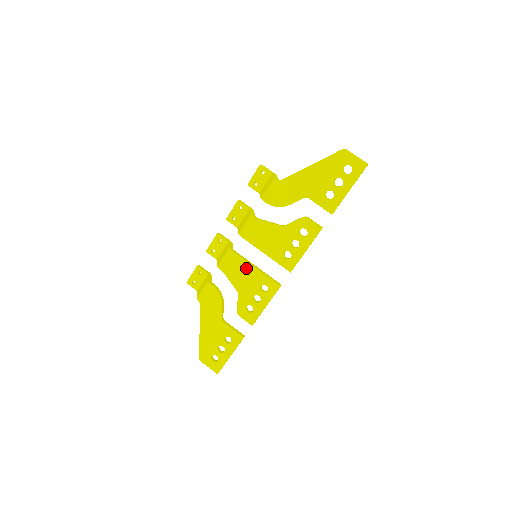
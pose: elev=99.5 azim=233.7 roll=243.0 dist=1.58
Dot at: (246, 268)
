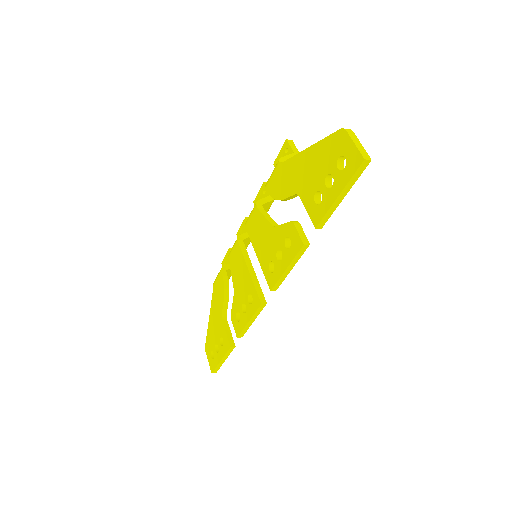
Dot at: (243, 266)
